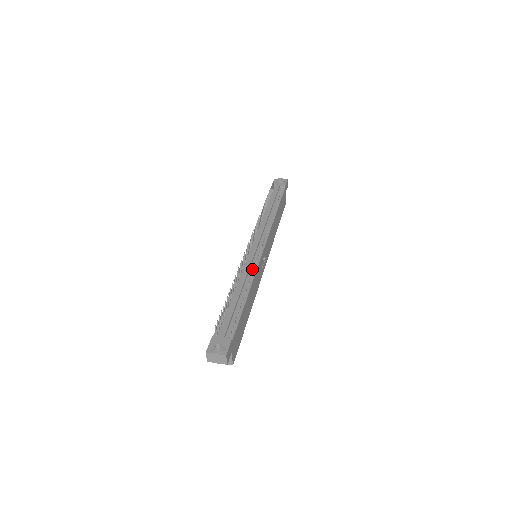
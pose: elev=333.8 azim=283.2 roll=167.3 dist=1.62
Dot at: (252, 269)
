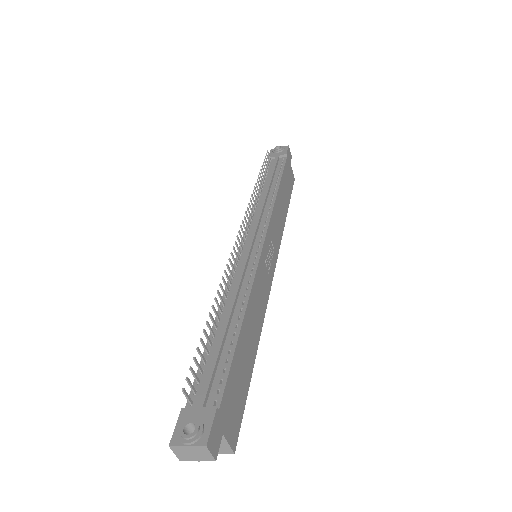
Dot at: (247, 275)
